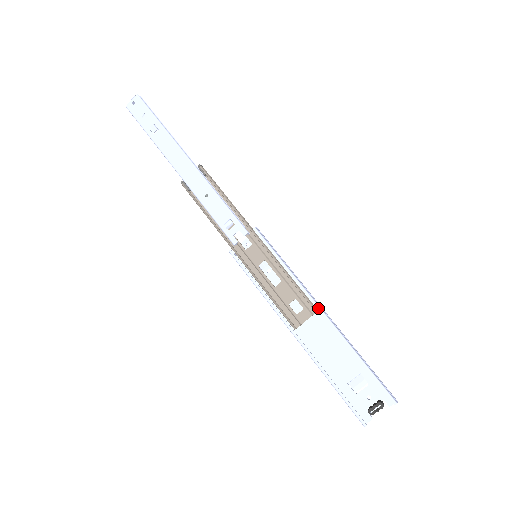
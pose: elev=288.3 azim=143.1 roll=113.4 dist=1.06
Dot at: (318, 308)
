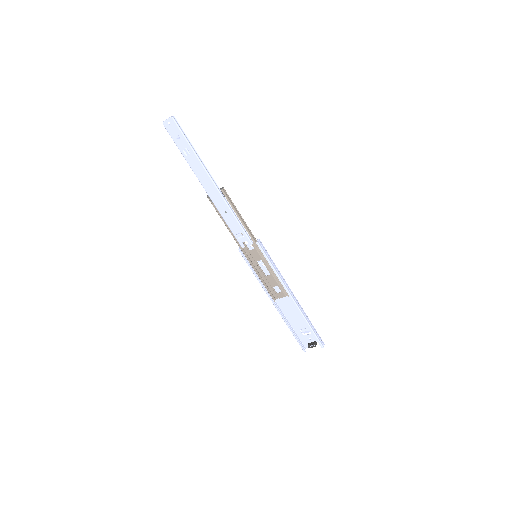
Dot at: (290, 296)
